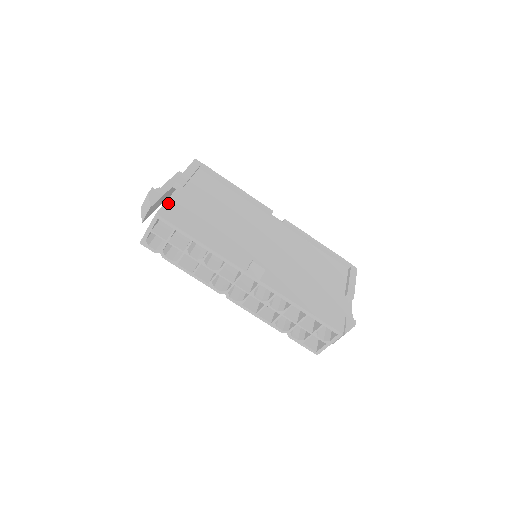
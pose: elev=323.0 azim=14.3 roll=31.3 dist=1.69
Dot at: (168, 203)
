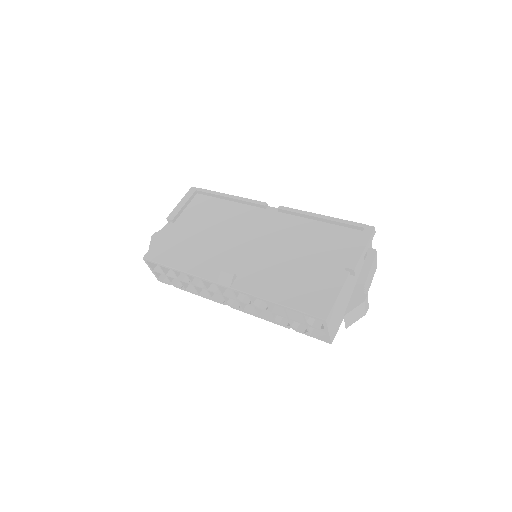
Dot at: (156, 243)
